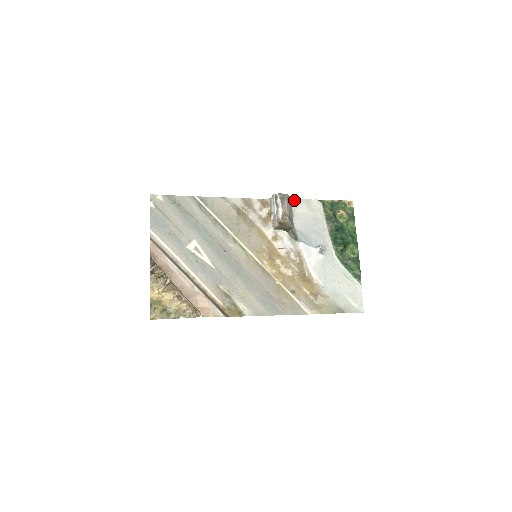
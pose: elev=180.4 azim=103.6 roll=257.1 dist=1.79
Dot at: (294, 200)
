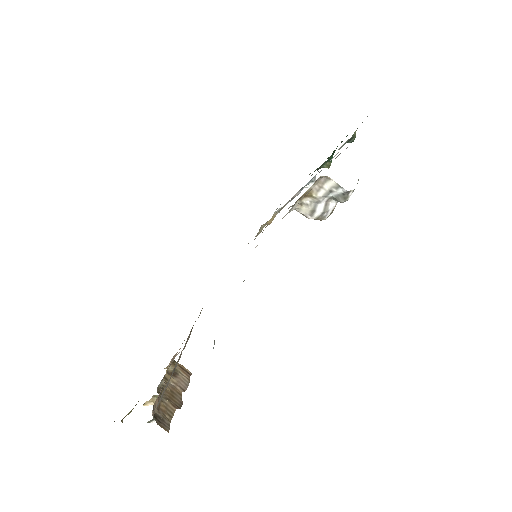
Dot at: occluded
